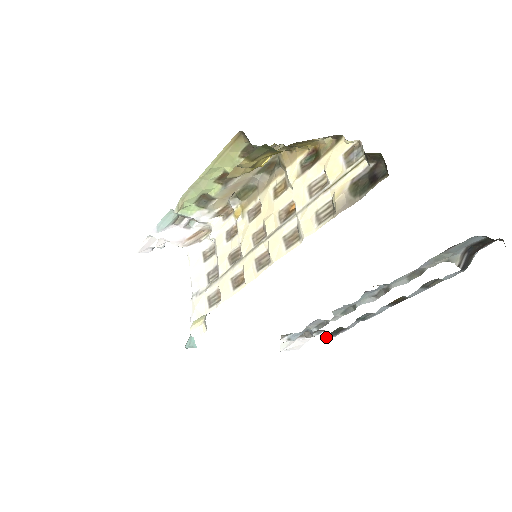
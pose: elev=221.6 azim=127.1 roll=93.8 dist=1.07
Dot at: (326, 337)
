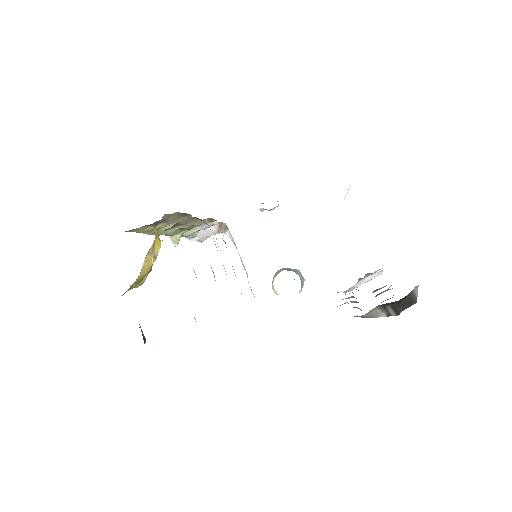
Dot at: occluded
